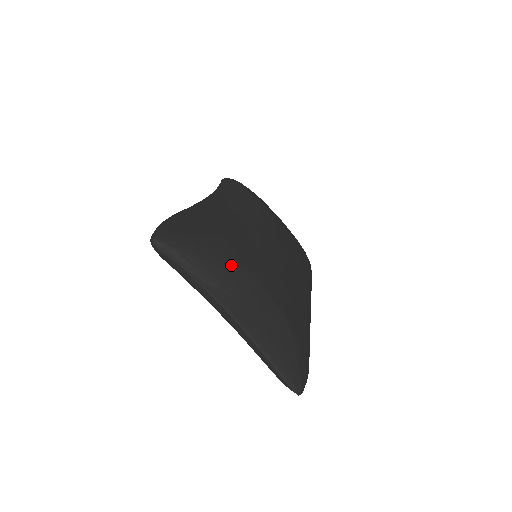
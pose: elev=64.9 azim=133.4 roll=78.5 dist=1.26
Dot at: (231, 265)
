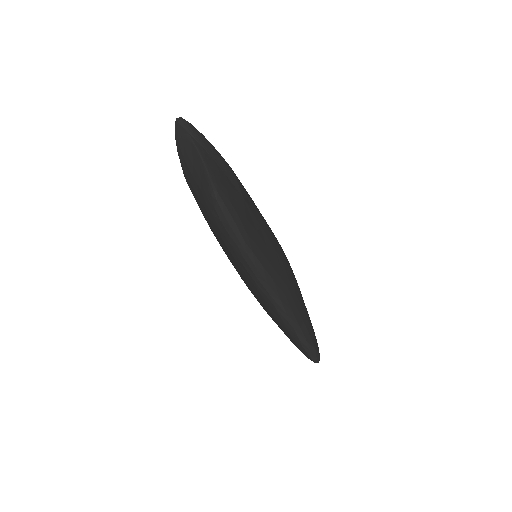
Dot at: (219, 154)
